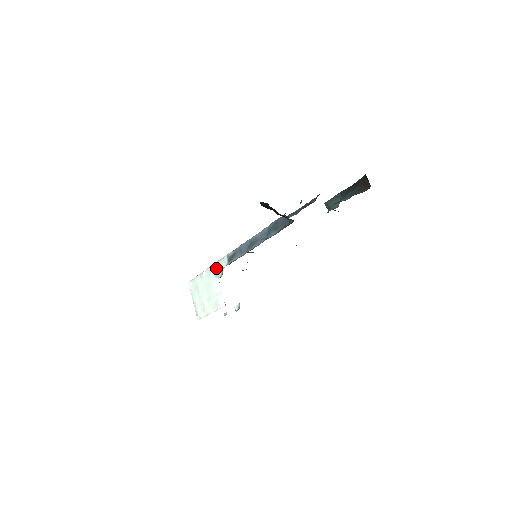
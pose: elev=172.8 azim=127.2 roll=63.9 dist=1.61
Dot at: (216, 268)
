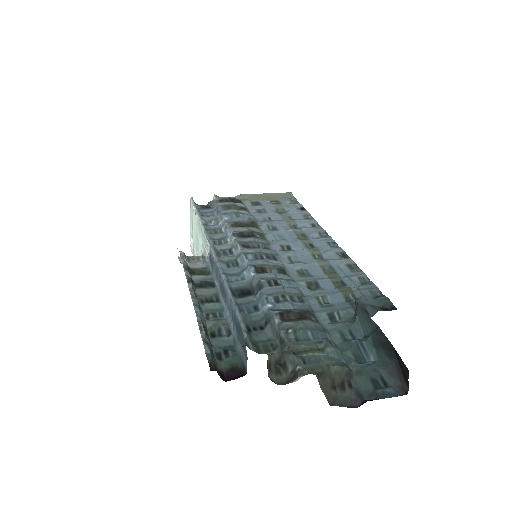
Dot at: (203, 238)
